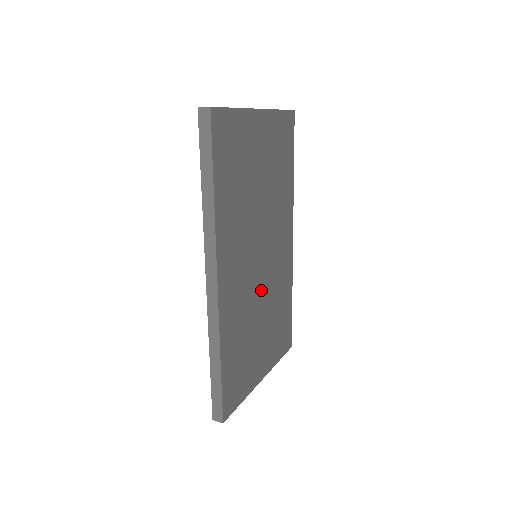
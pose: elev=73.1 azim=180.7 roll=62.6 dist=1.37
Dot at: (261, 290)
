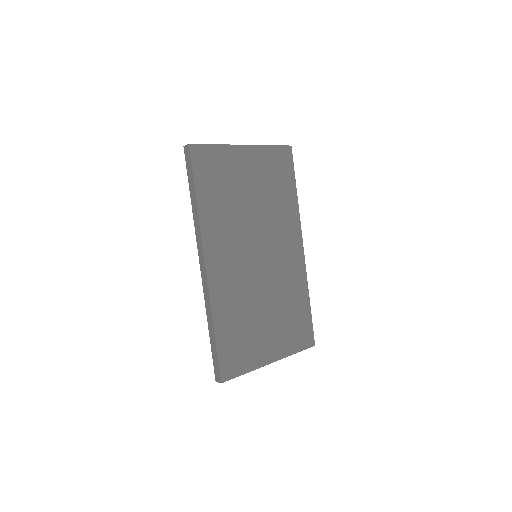
Dot at: (262, 283)
